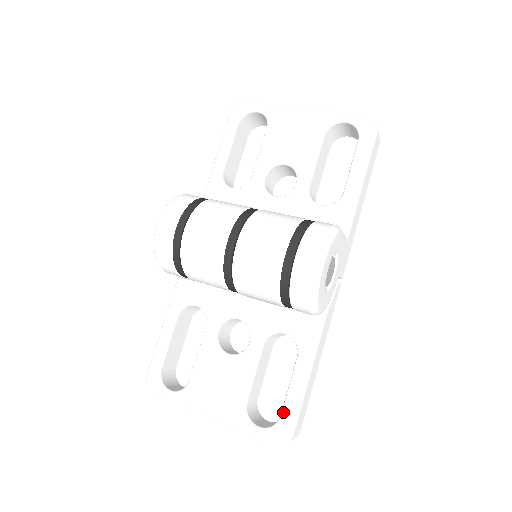
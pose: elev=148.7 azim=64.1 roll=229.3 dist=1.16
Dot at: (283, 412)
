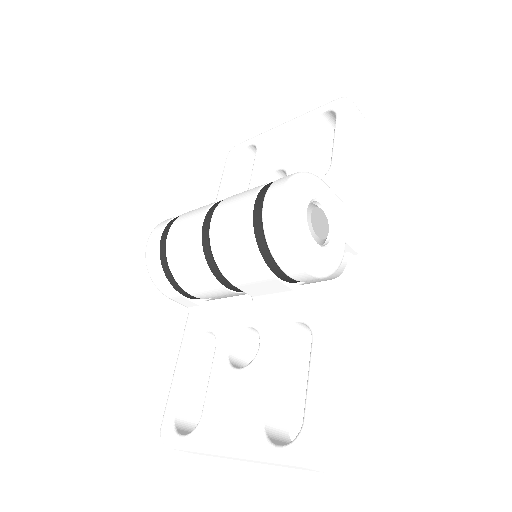
Dot at: (304, 414)
